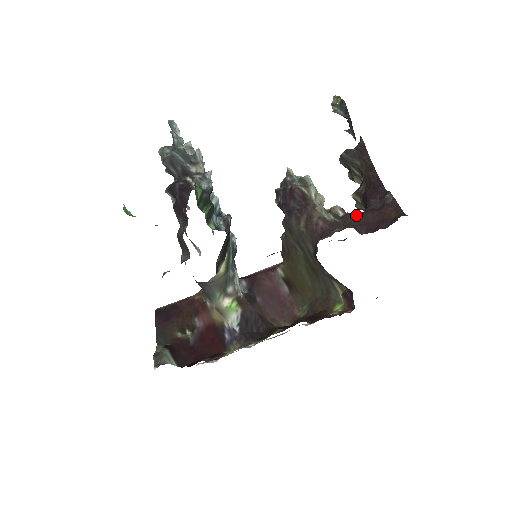
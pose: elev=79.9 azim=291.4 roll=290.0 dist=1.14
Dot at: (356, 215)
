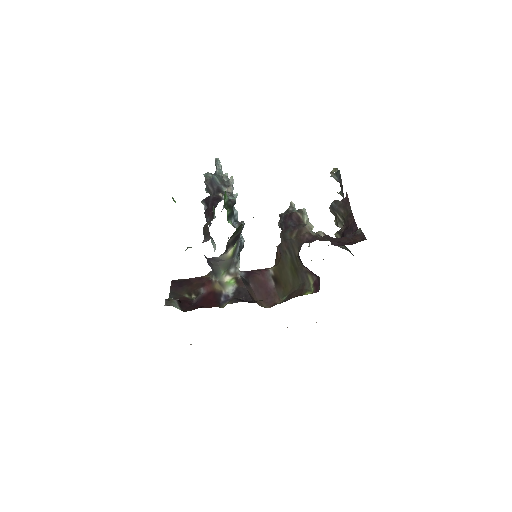
Dot at: occluded
